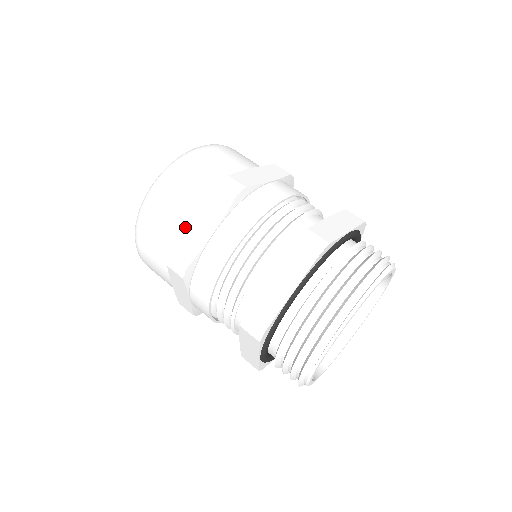
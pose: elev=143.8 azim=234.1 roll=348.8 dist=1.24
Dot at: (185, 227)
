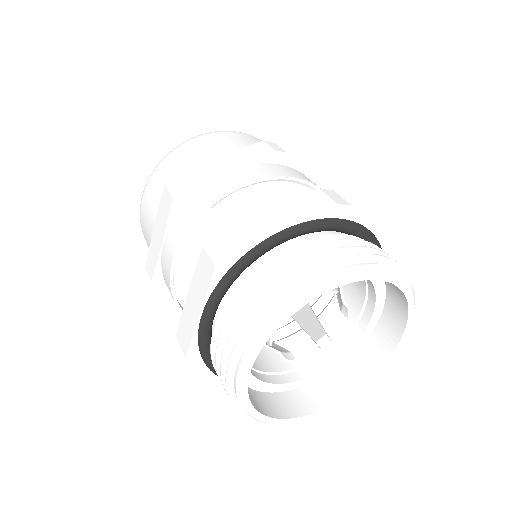
Dot at: (152, 236)
